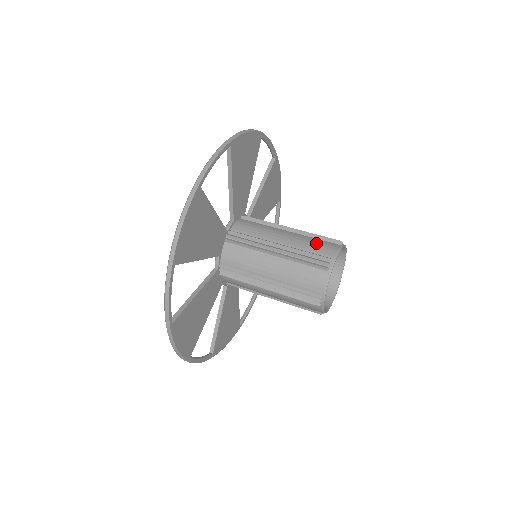
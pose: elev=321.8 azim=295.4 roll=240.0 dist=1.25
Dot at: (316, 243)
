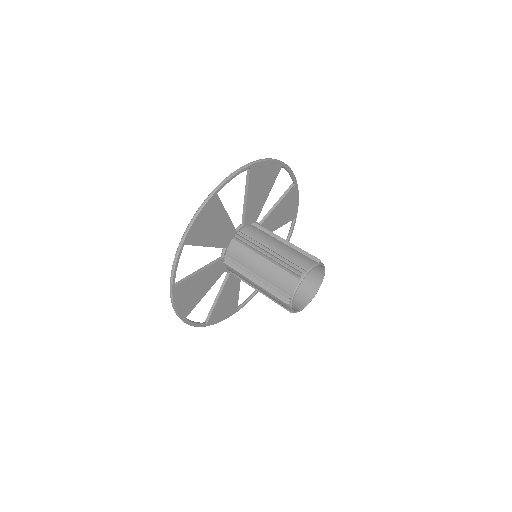
Dot at: (281, 278)
